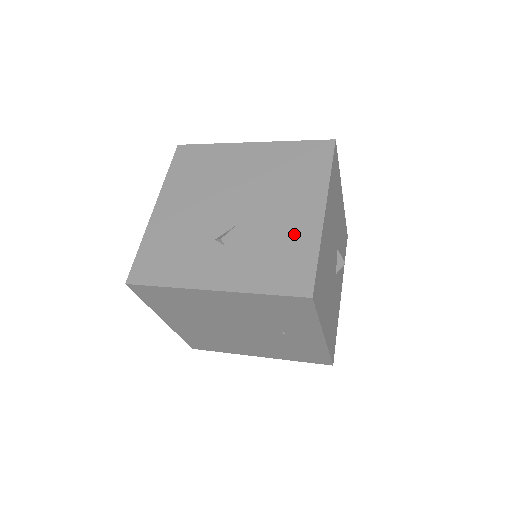
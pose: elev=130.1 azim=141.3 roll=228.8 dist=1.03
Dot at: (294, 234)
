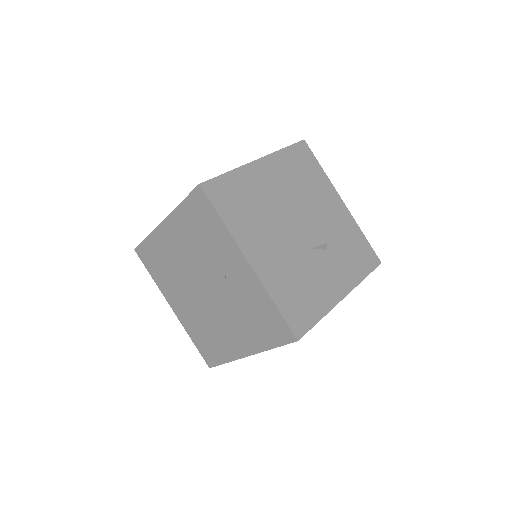
Dot at: occluded
